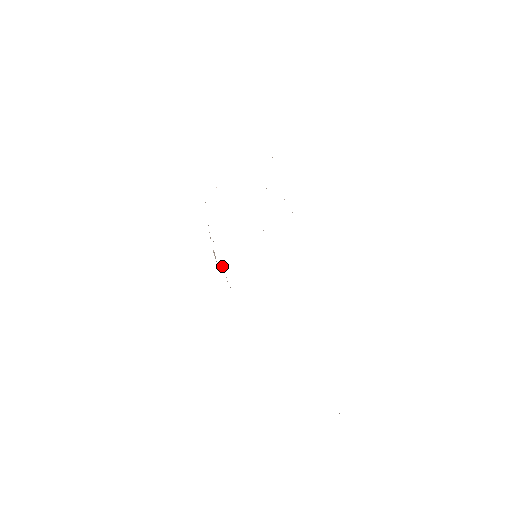
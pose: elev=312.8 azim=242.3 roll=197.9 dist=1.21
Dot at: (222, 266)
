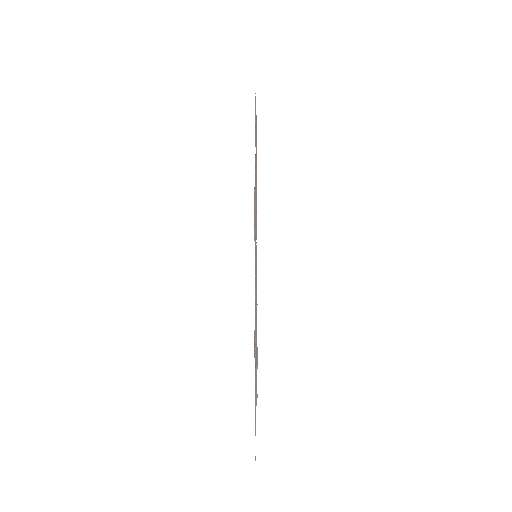
Dot at: occluded
